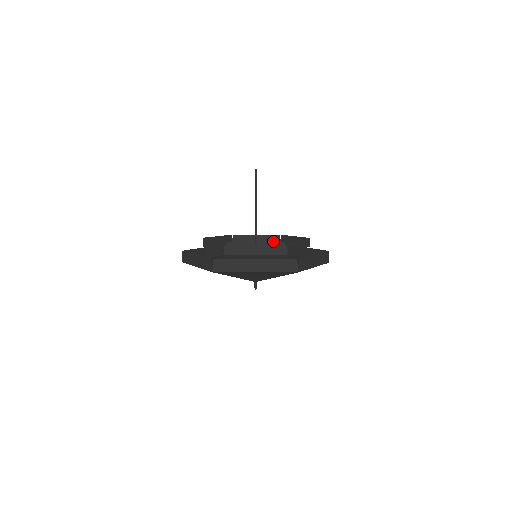
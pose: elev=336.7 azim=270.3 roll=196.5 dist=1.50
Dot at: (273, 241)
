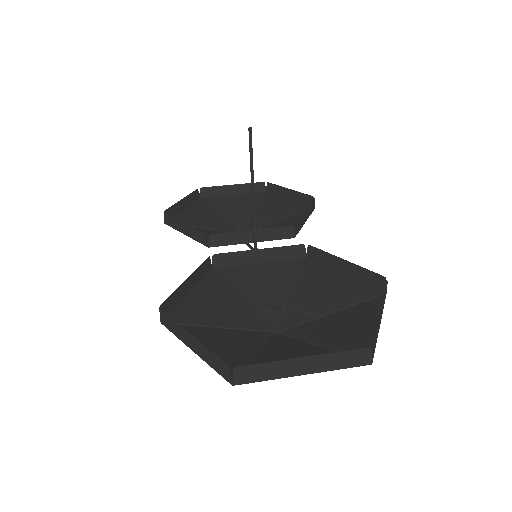
Dot at: (256, 191)
